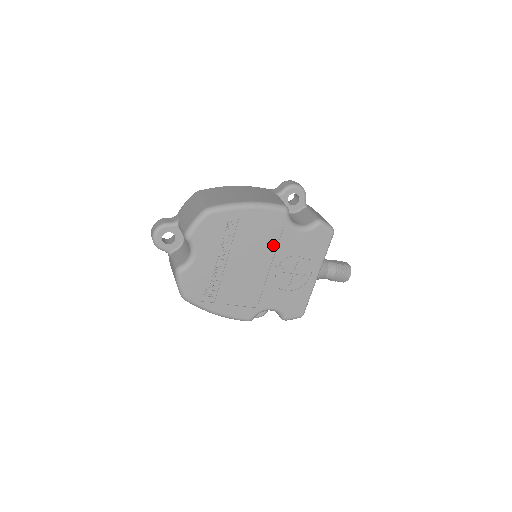
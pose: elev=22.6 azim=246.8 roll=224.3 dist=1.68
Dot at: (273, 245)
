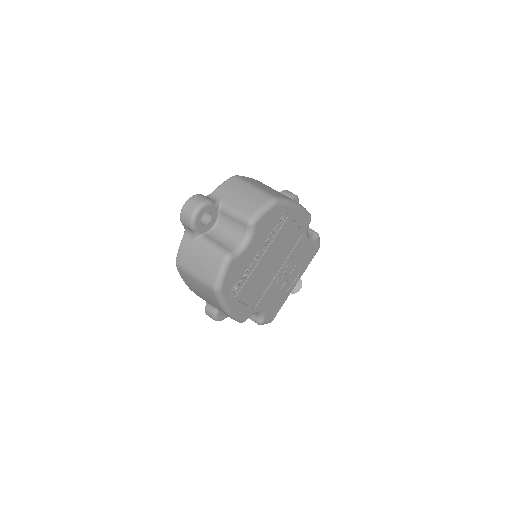
Dot at: (291, 248)
